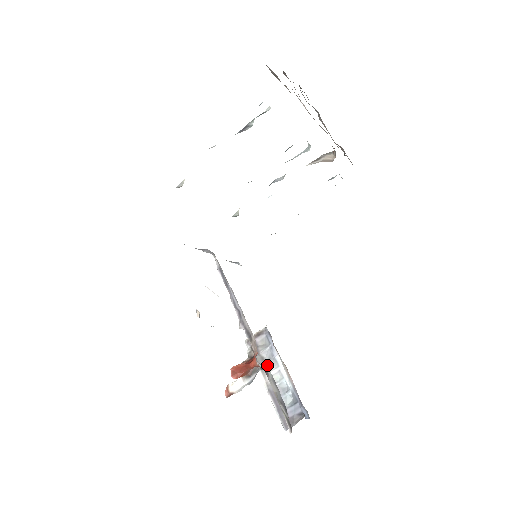
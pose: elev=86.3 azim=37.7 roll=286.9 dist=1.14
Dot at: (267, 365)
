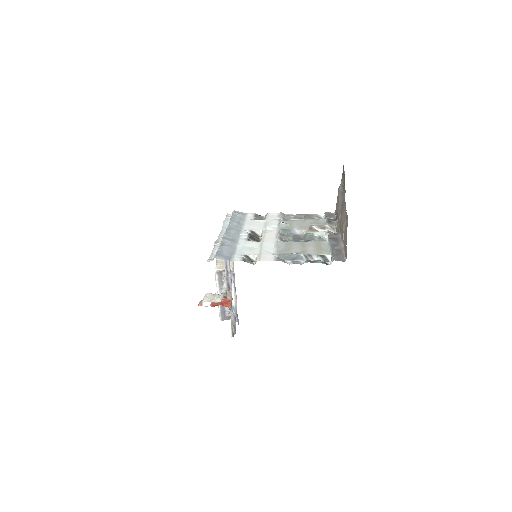
Dot at: occluded
